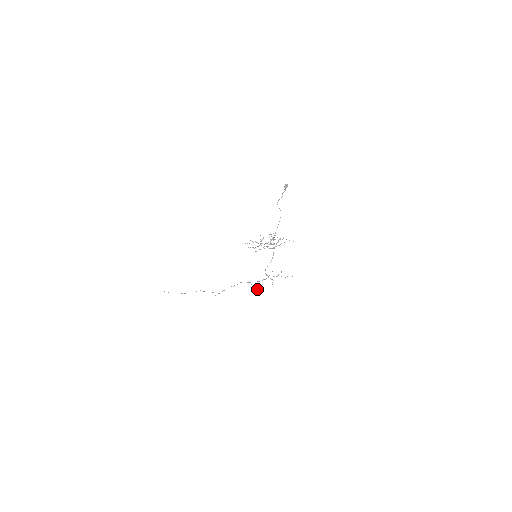
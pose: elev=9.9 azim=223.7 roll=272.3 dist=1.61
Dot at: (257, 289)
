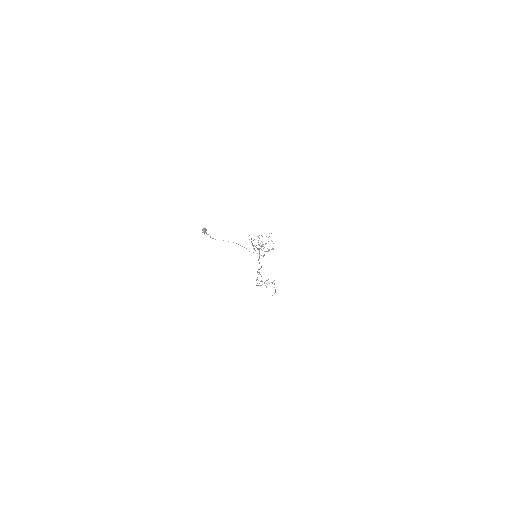
Dot at: (266, 286)
